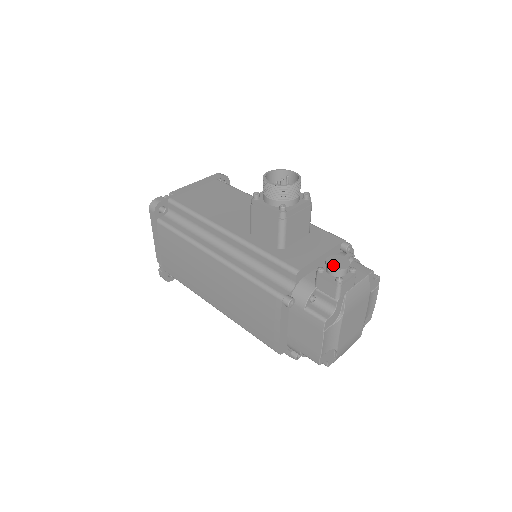
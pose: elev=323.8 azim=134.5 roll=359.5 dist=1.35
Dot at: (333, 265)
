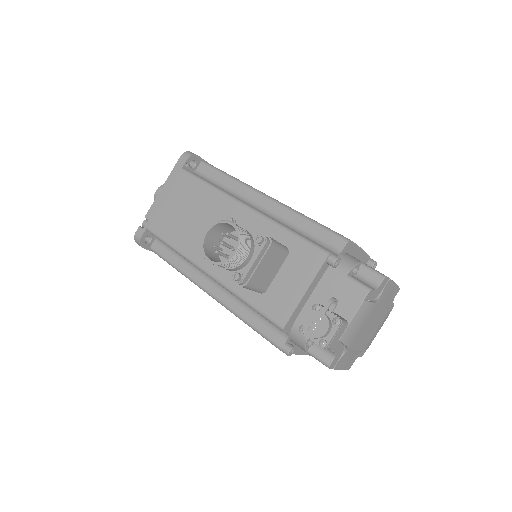
Dot at: (311, 331)
